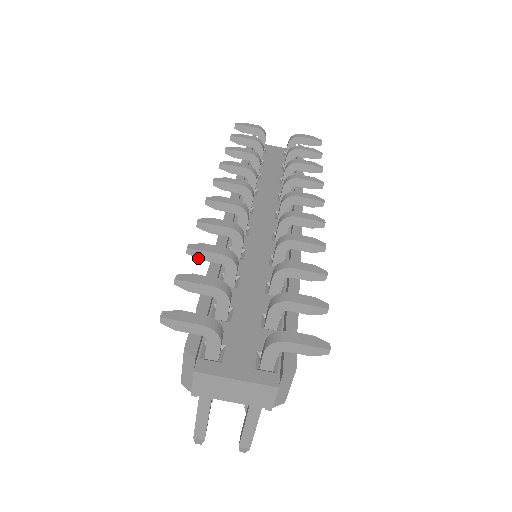
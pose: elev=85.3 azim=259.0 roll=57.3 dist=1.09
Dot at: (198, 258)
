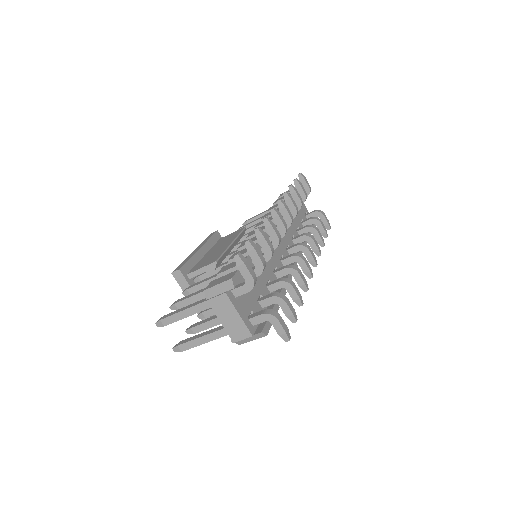
Dot at: (257, 238)
